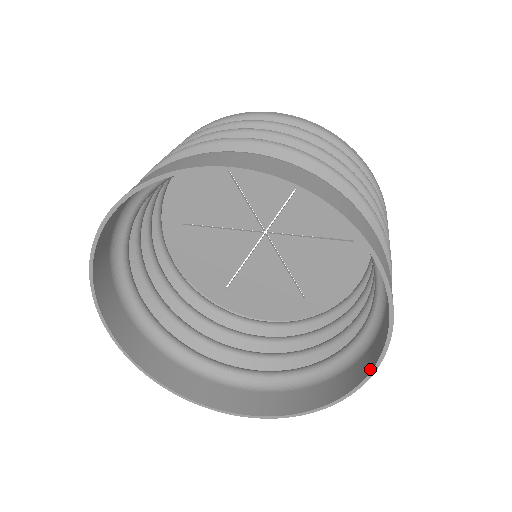
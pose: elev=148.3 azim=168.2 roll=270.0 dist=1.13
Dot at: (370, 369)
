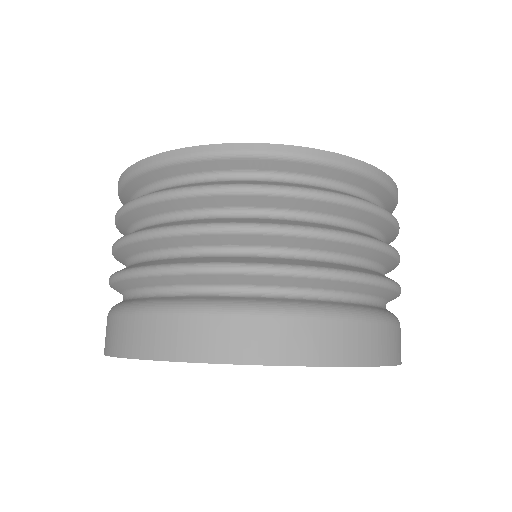
Dot at: occluded
